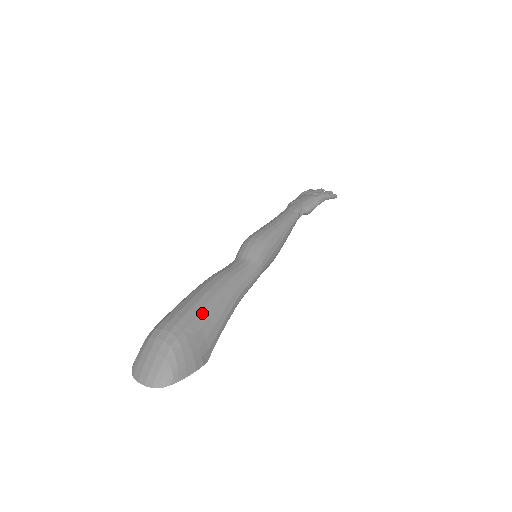
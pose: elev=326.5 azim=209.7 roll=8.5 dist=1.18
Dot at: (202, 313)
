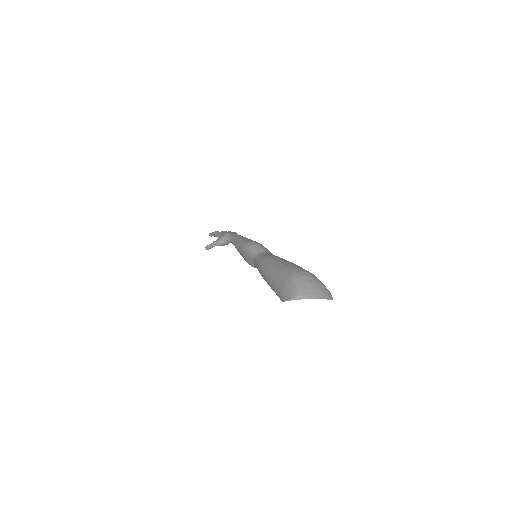
Dot at: occluded
